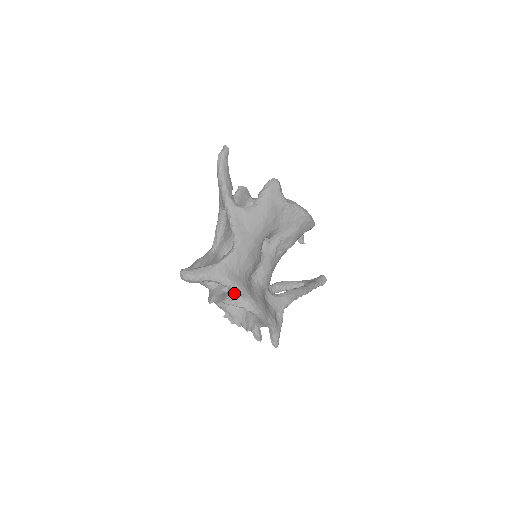
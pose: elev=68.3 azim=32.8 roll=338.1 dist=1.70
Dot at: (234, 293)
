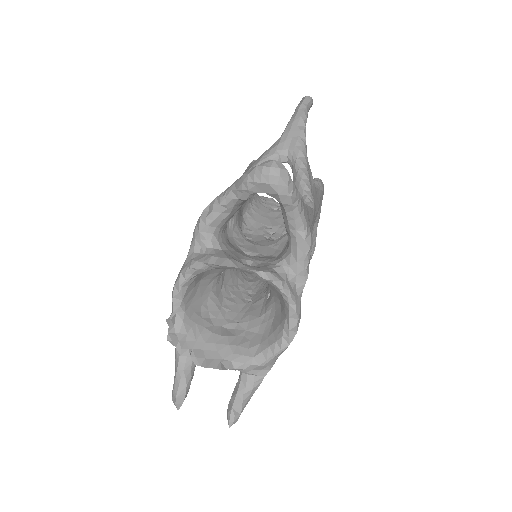
Dot at: (288, 270)
